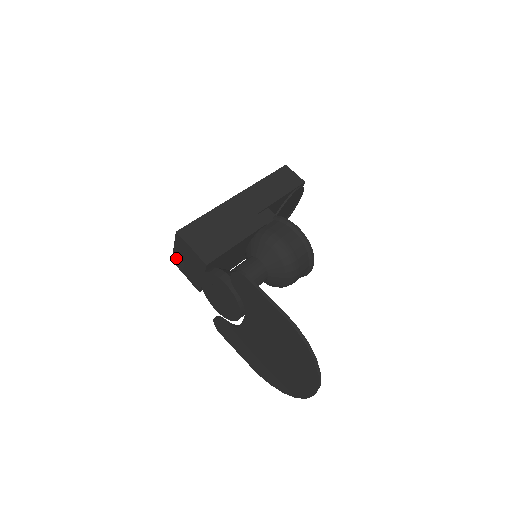
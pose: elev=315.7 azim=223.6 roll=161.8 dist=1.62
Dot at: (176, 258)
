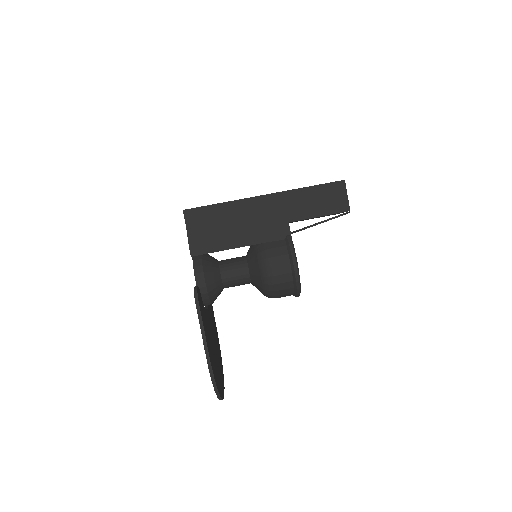
Dot at: occluded
